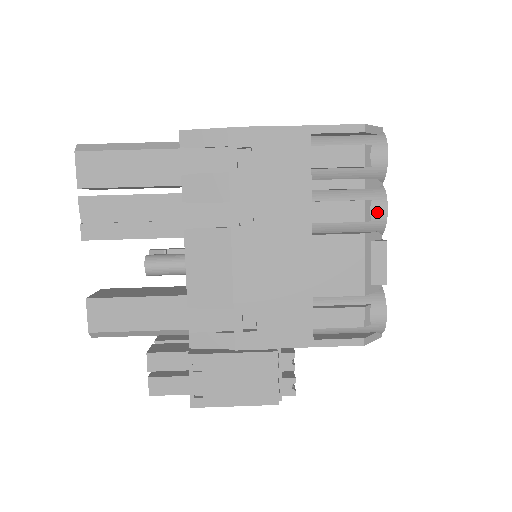
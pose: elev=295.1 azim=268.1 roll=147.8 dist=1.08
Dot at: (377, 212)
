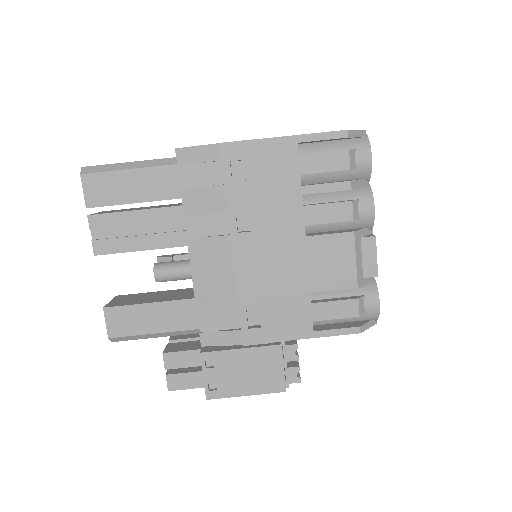
Dot at: (365, 210)
